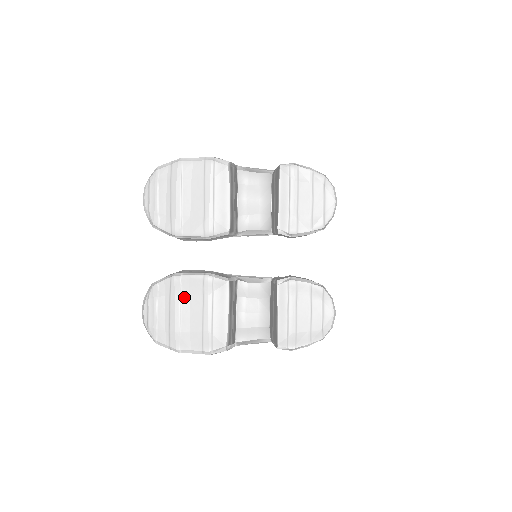
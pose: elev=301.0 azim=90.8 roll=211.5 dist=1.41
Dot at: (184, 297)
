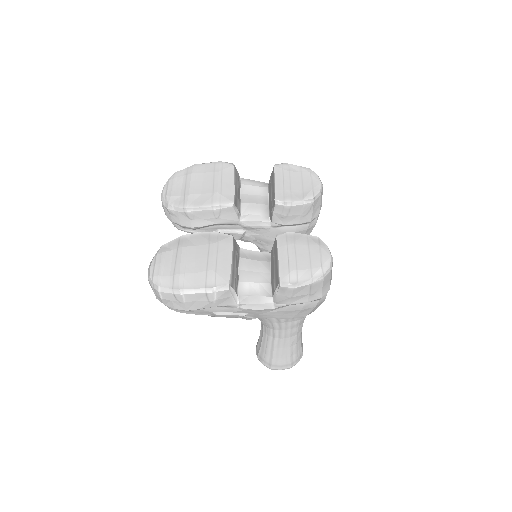
Dot at: (191, 247)
